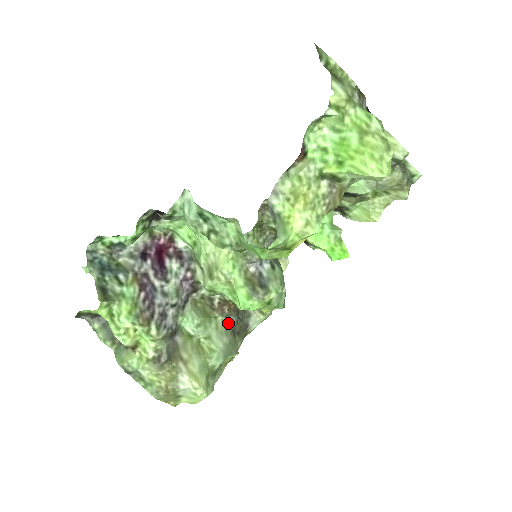
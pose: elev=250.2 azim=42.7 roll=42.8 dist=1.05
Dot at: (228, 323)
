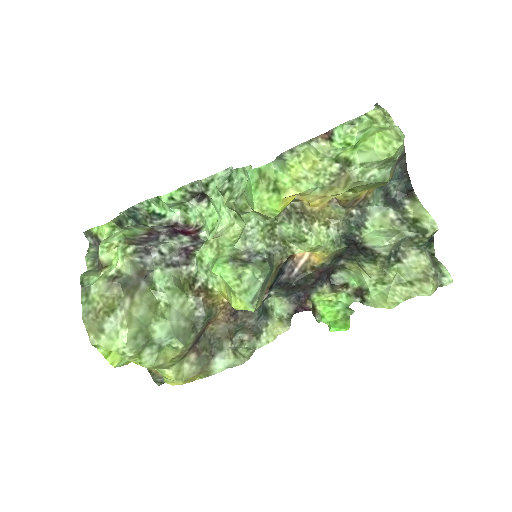
Dot at: (195, 312)
